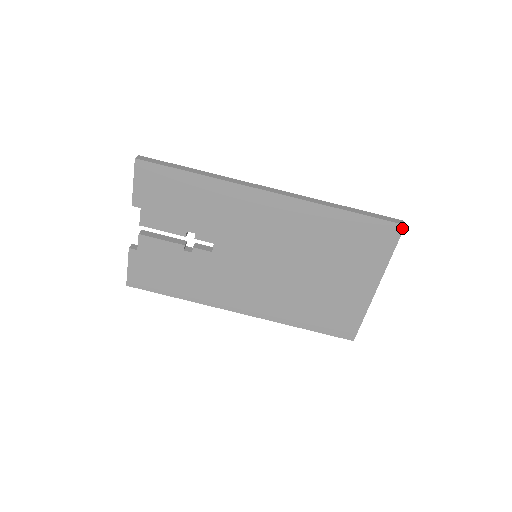
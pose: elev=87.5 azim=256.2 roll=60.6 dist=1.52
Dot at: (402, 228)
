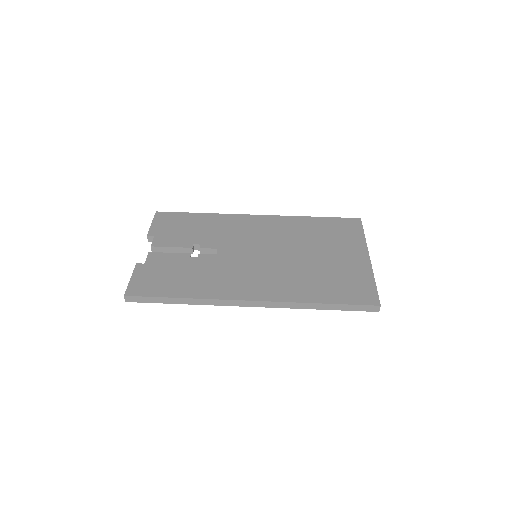
Dot at: (360, 220)
